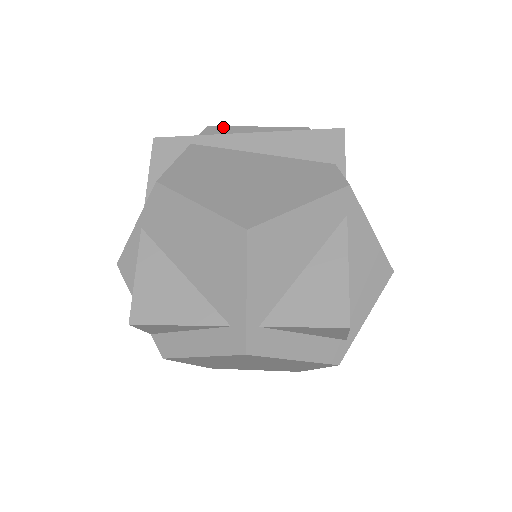
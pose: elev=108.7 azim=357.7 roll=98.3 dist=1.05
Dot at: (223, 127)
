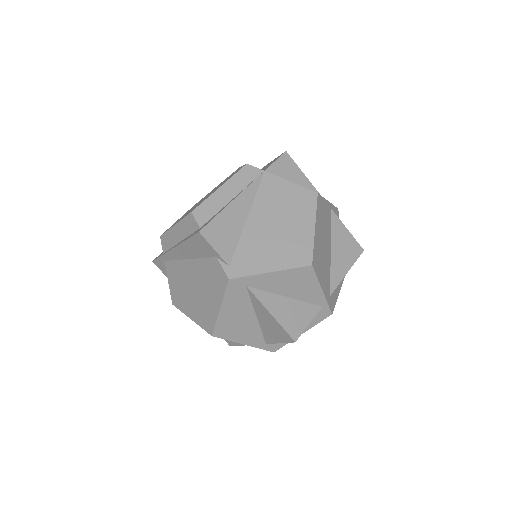
Dot at: (165, 235)
